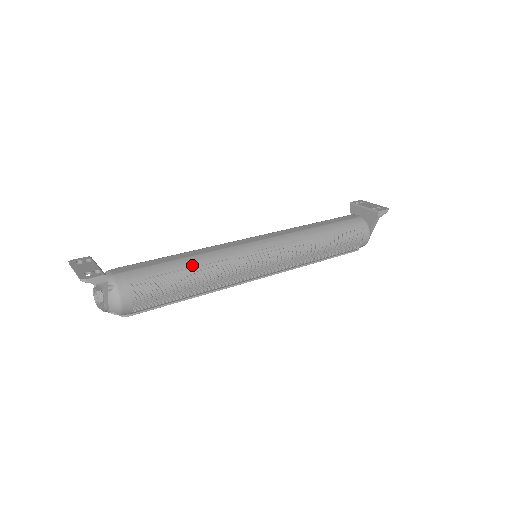
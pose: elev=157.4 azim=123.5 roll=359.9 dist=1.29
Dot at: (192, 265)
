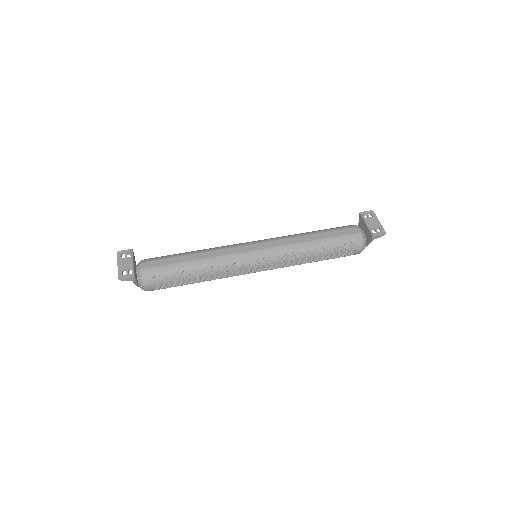
Dot at: (199, 268)
